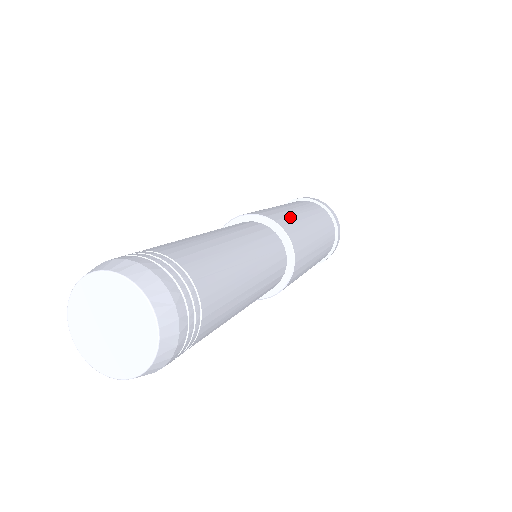
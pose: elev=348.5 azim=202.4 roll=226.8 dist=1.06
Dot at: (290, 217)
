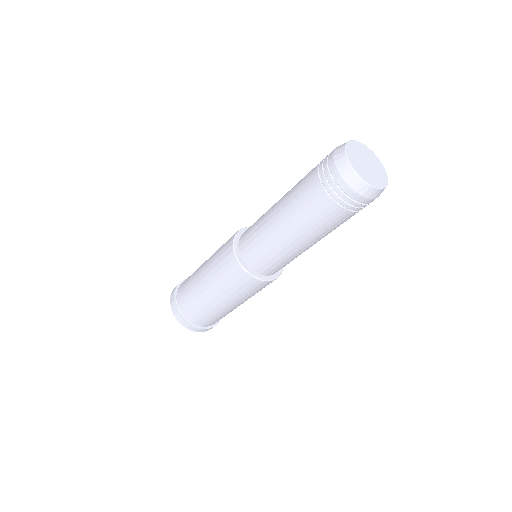
Dot at: occluded
